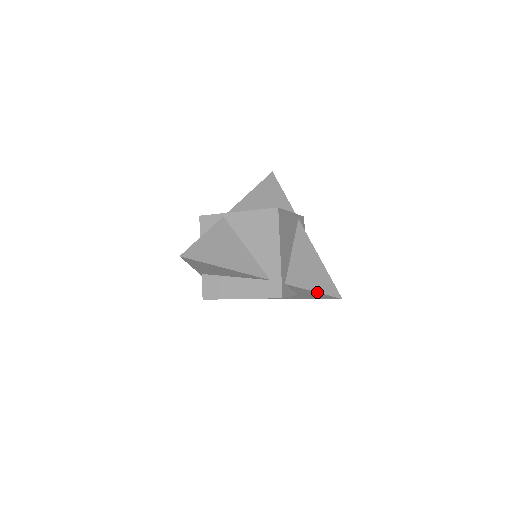
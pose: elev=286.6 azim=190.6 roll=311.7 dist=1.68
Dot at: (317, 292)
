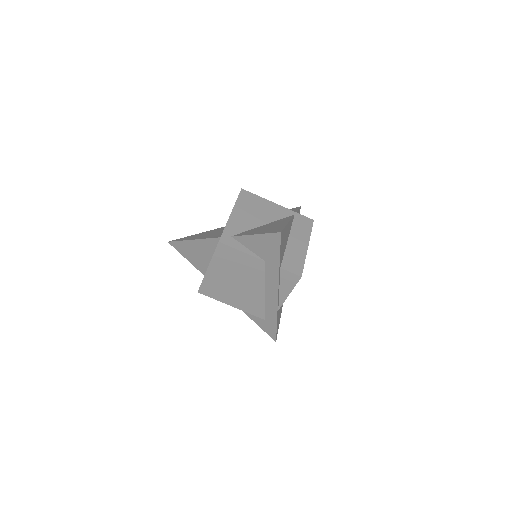
Dot at: (257, 234)
